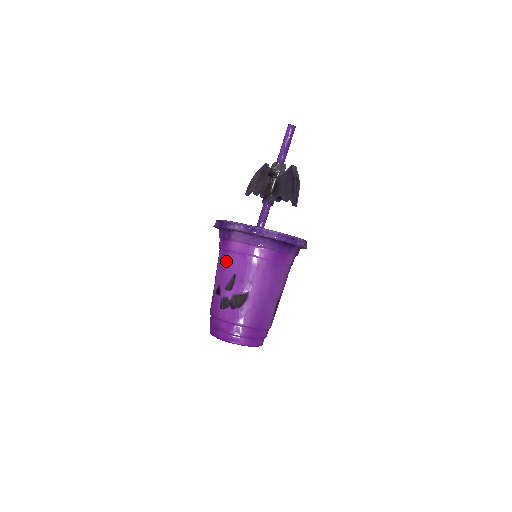
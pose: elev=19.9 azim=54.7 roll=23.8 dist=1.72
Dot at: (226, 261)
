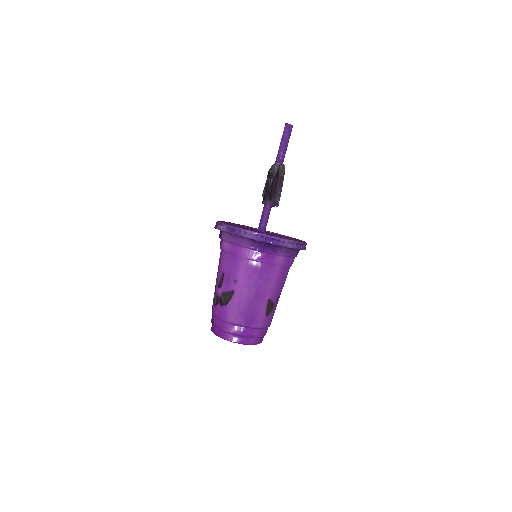
Dot at: (220, 260)
